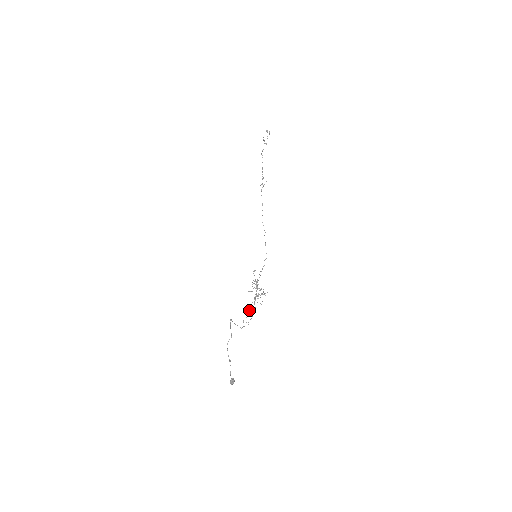
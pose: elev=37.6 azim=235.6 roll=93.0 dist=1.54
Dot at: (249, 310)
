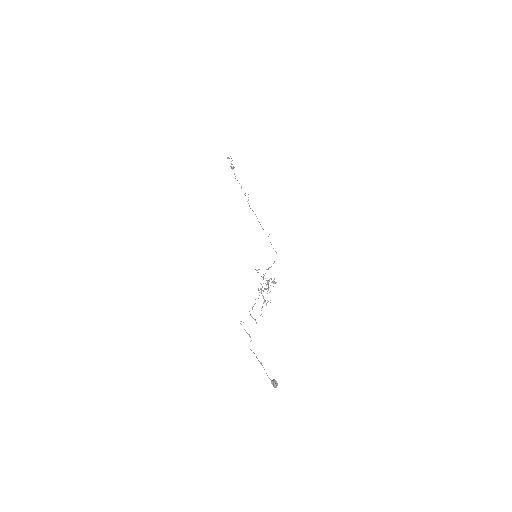
Dot at: occluded
